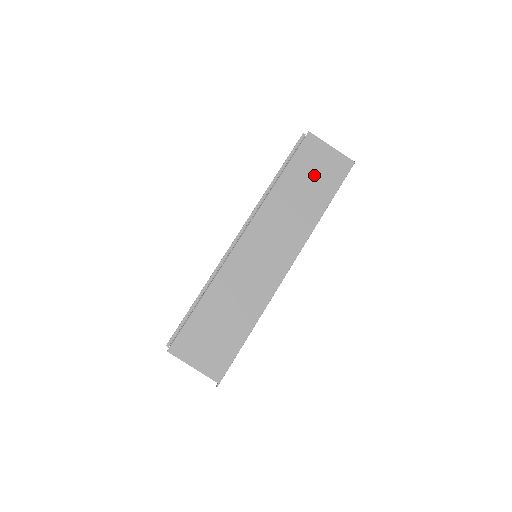
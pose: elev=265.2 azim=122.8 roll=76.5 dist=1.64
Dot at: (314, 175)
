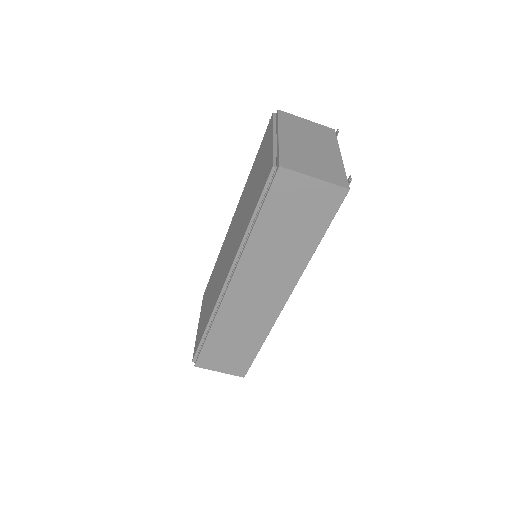
Dot at: (296, 216)
